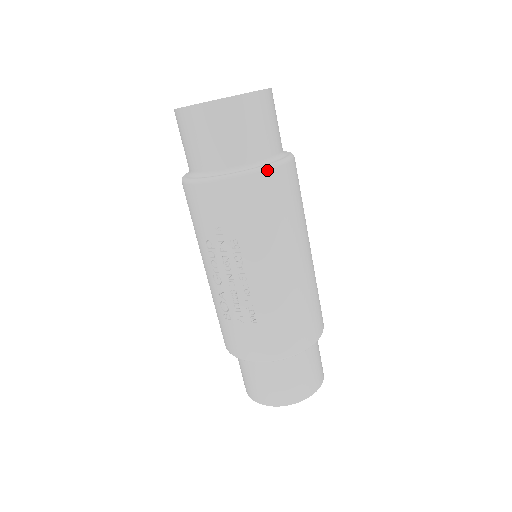
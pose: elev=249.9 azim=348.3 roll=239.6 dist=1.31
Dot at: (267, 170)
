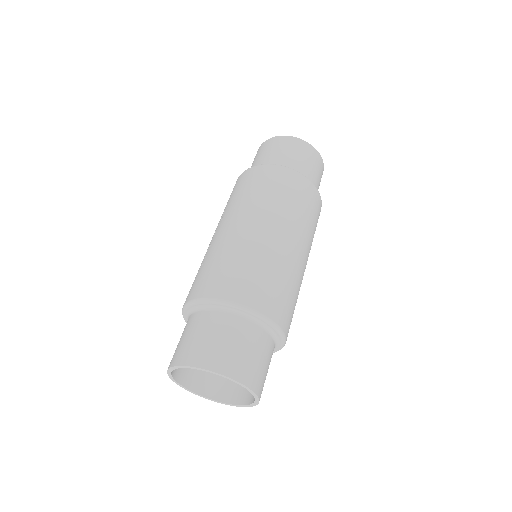
Dot at: (266, 165)
